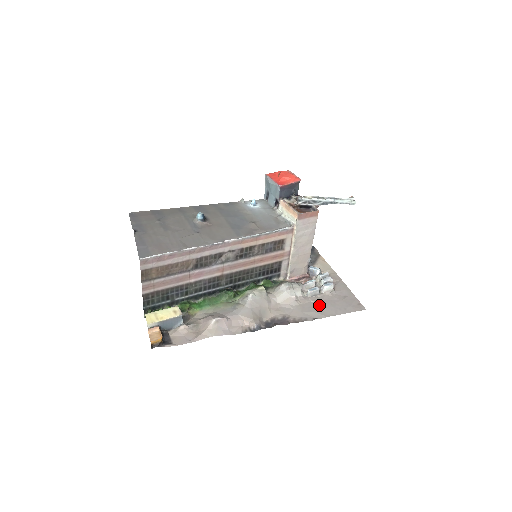
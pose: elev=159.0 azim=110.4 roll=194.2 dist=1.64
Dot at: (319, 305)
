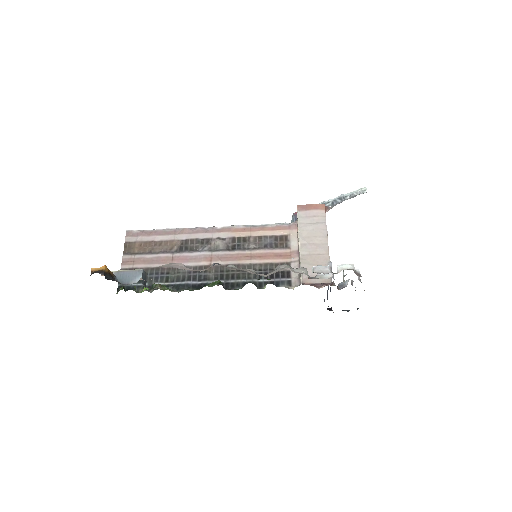
Dot at: occluded
